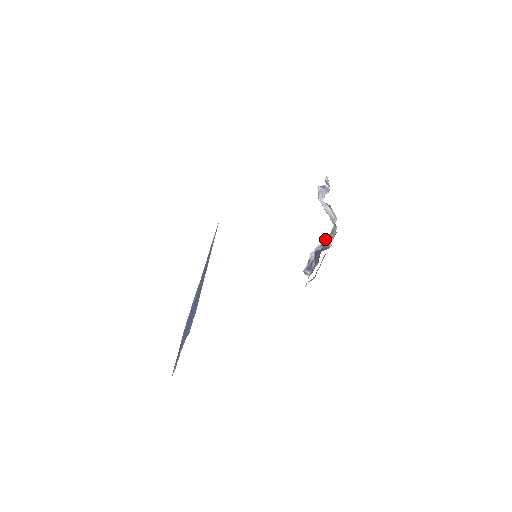
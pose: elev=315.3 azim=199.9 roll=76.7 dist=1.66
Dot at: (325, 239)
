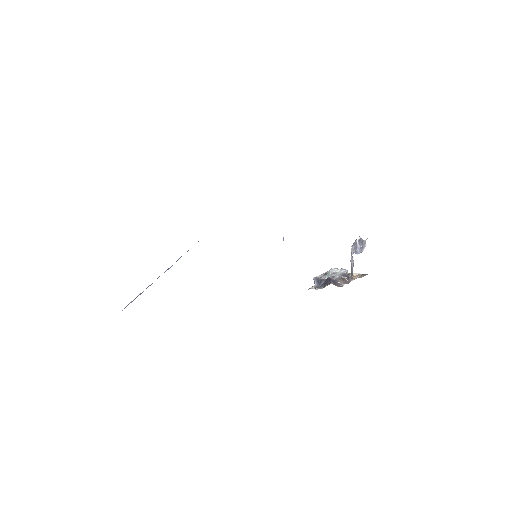
Dot at: (341, 277)
